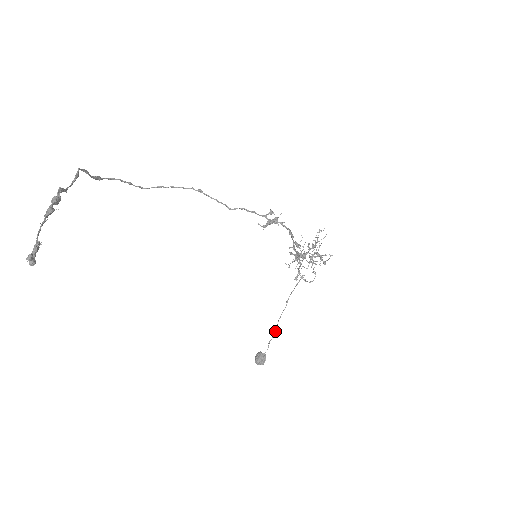
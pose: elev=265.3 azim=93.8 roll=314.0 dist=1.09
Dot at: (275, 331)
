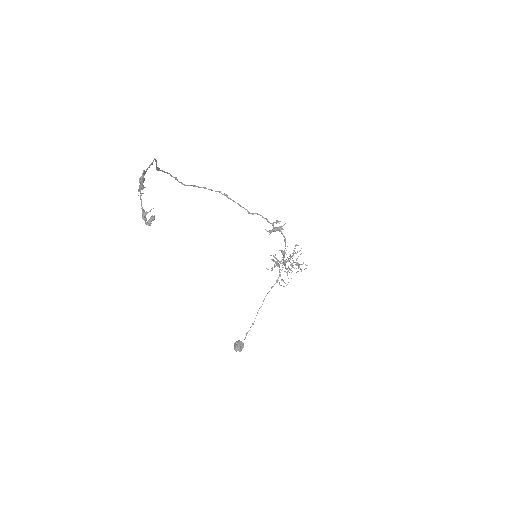
Dot at: (253, 324)
